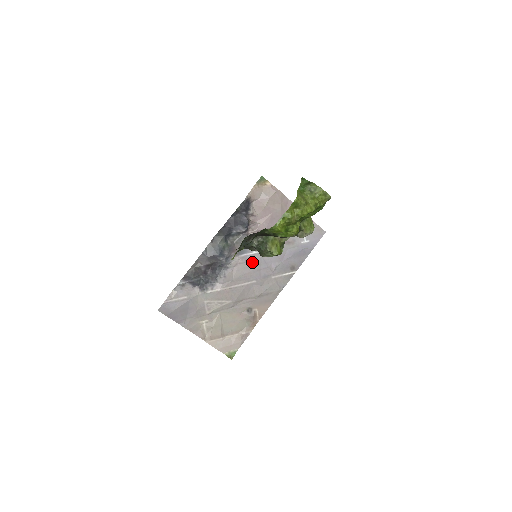
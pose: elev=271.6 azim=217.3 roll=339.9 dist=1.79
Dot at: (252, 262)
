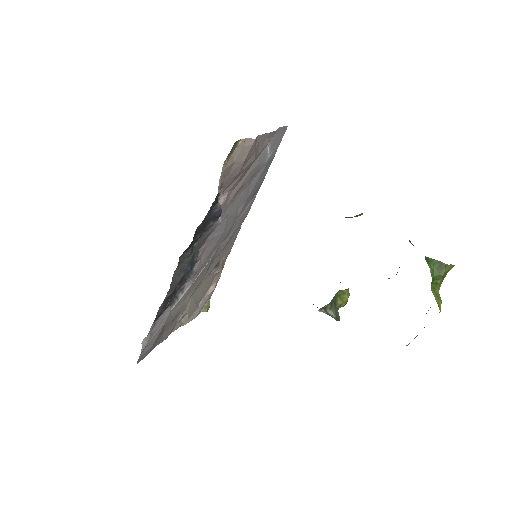
Dot at: (218, 231)
